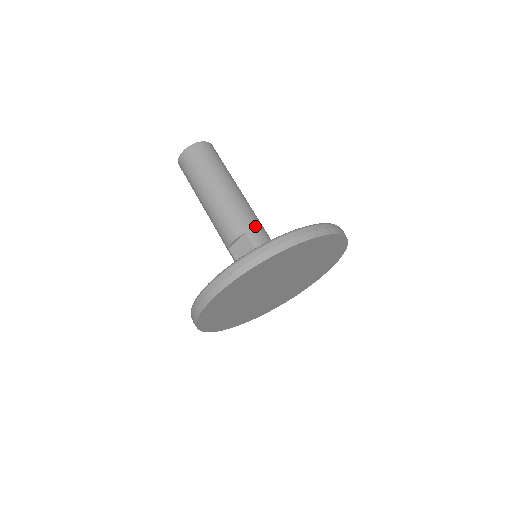
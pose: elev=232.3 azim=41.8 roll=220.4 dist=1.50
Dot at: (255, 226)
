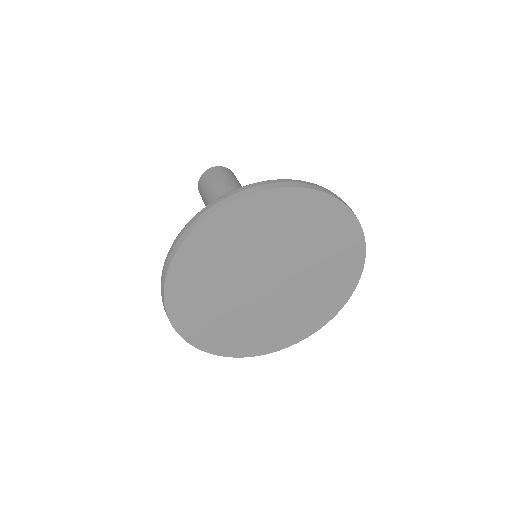
Dot at: occluded
